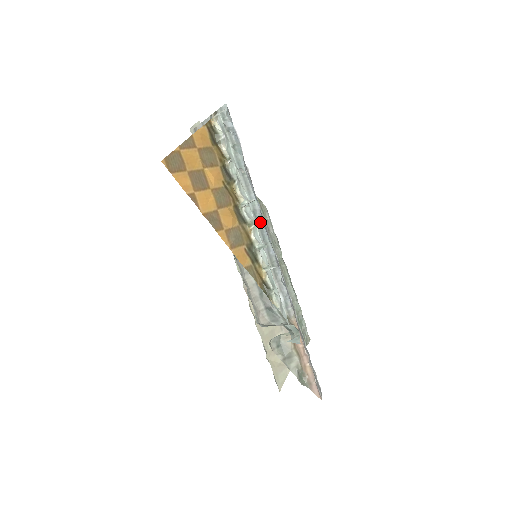
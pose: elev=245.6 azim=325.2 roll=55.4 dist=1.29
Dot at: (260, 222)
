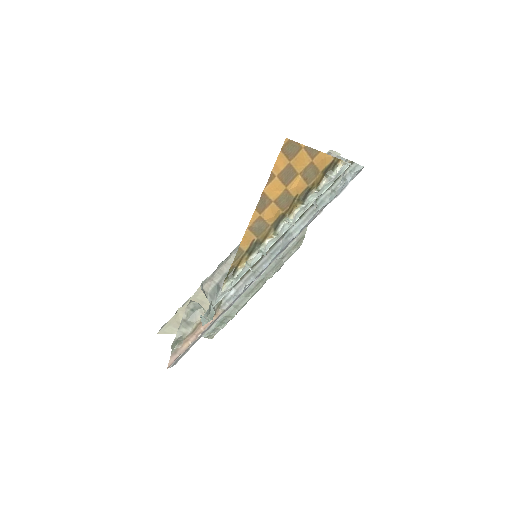
Dot at: (284, 244)
